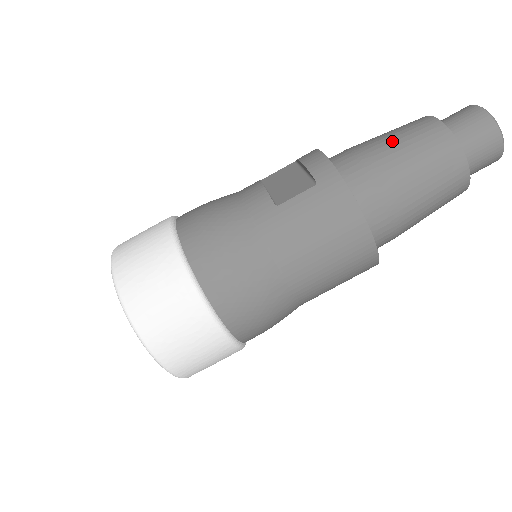
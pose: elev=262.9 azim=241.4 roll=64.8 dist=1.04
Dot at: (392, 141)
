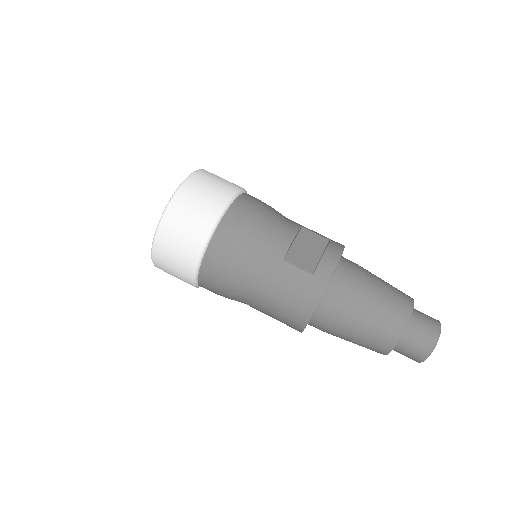
Dot at: (377, 297)
